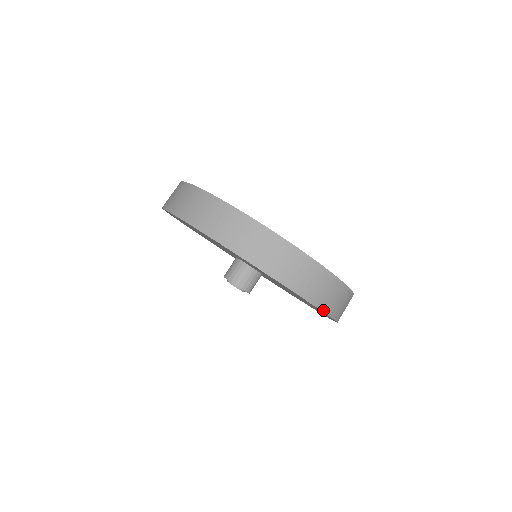
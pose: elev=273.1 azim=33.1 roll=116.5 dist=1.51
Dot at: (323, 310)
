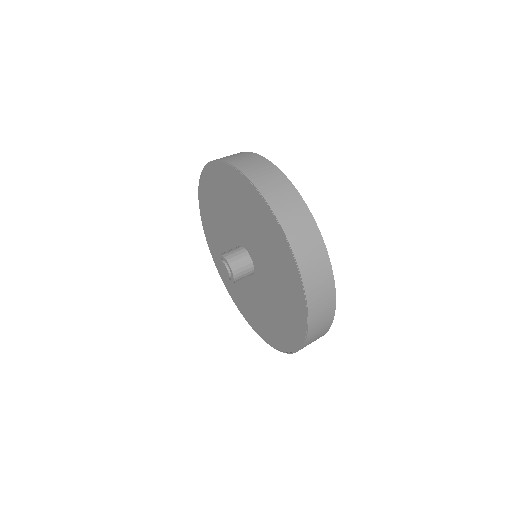
Dot at: (306, 290)
